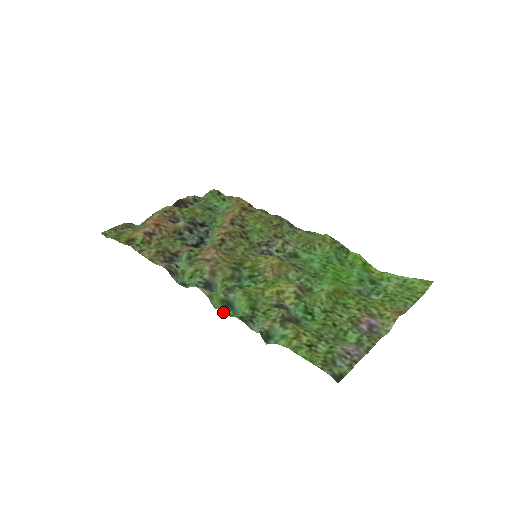
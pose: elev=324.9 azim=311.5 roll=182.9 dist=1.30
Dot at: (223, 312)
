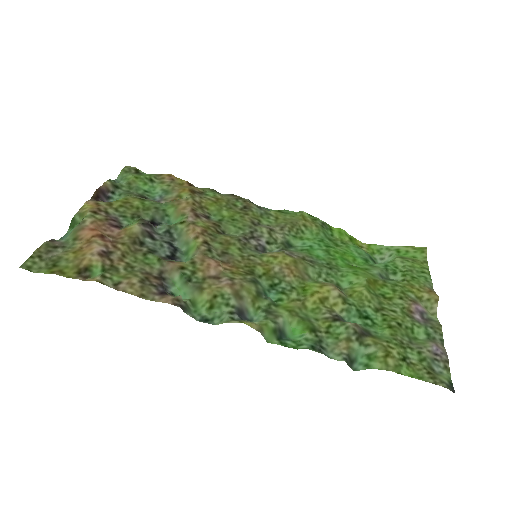
Dot at: (284, 346)
